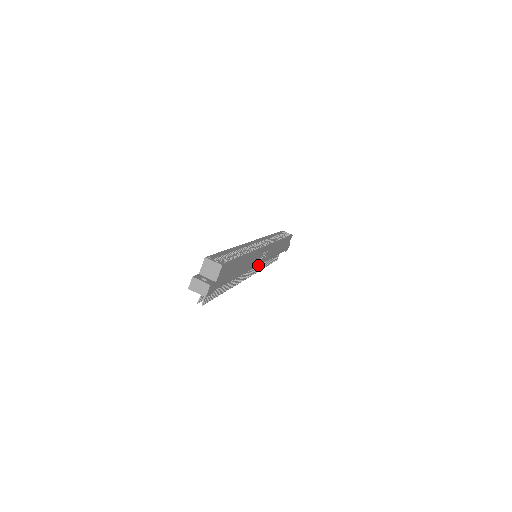
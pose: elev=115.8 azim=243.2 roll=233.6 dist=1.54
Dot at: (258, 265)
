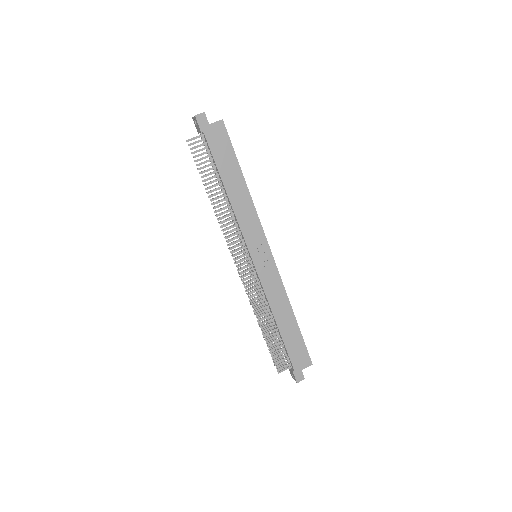
Dot at: (250, 254)
